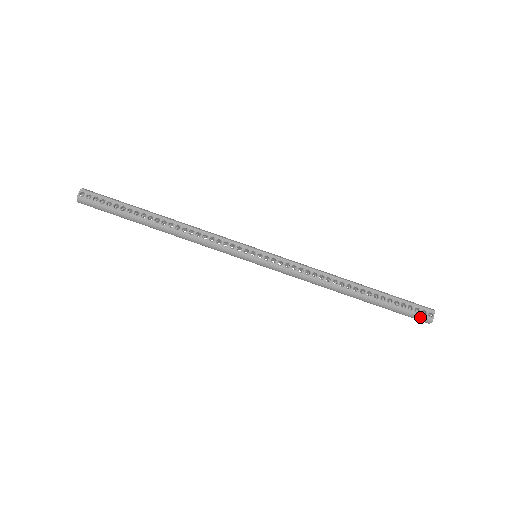
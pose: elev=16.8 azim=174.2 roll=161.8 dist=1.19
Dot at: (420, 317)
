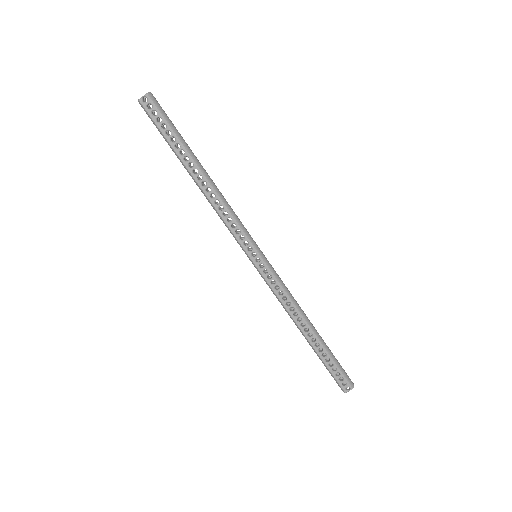
Dot at: (339, 384)
